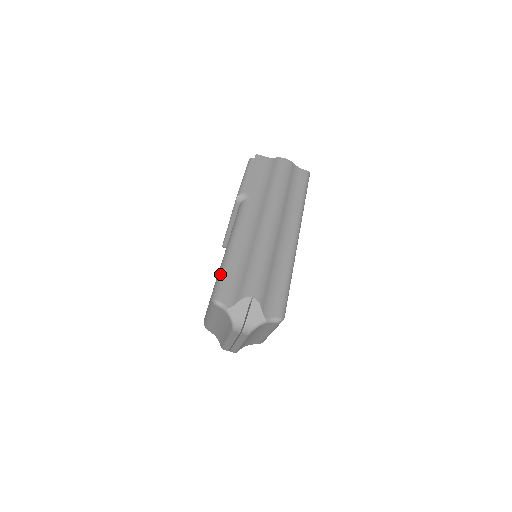
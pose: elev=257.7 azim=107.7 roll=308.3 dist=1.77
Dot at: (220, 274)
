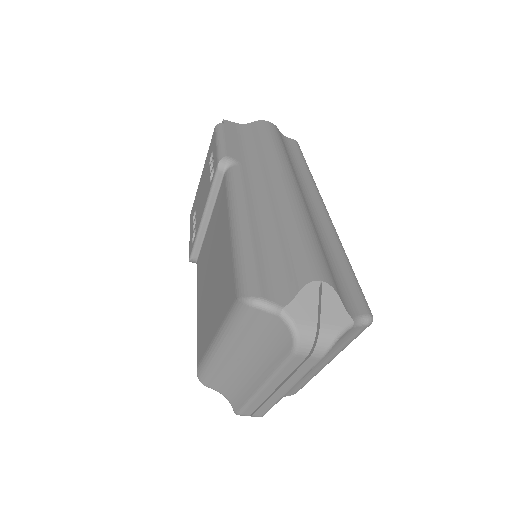
Dot at: (240, 258)
